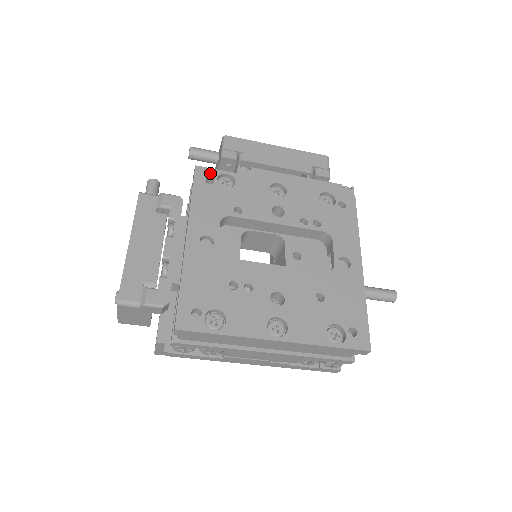
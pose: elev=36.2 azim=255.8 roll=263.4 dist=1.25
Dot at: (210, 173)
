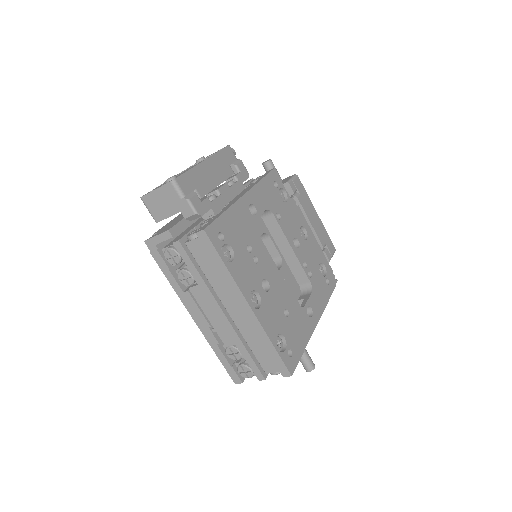
Dot at: (279, 181)
